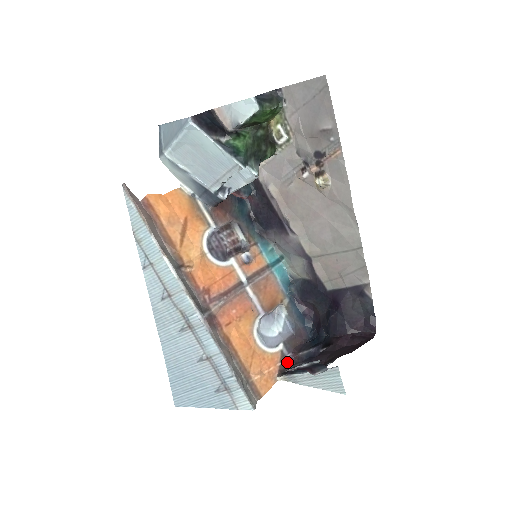
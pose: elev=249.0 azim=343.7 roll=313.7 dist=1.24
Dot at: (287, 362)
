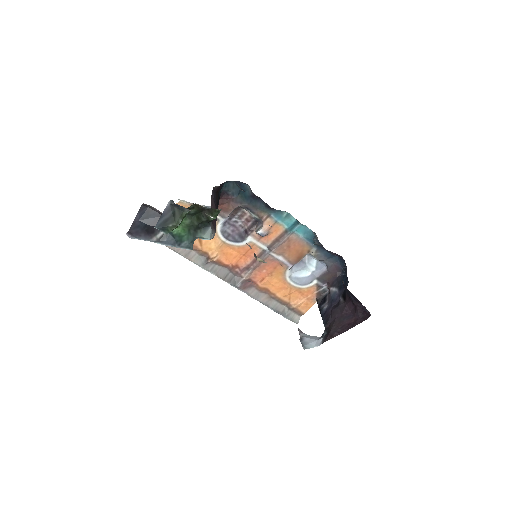
Dot at: (323, 290)
